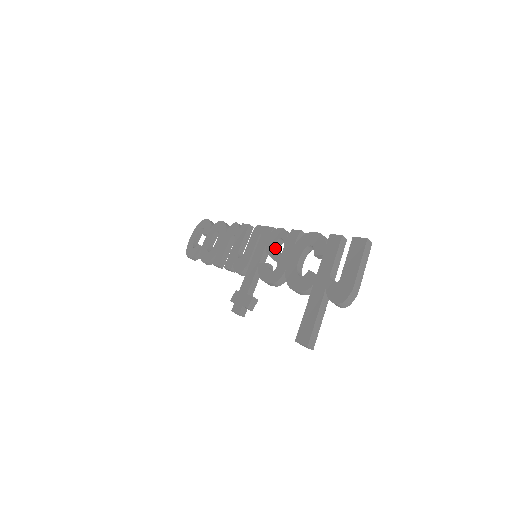
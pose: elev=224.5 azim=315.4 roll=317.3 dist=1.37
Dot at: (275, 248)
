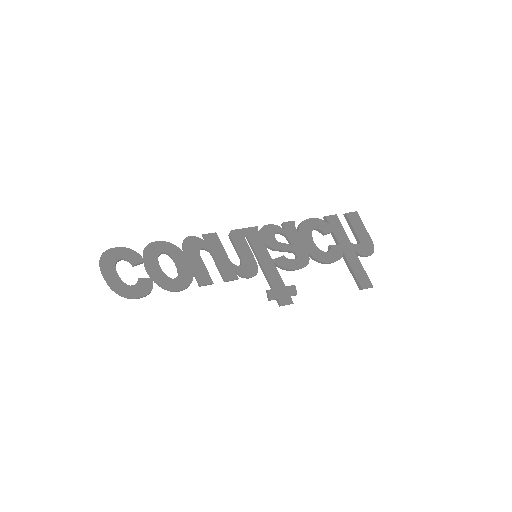
Dot at: (280, 242)
